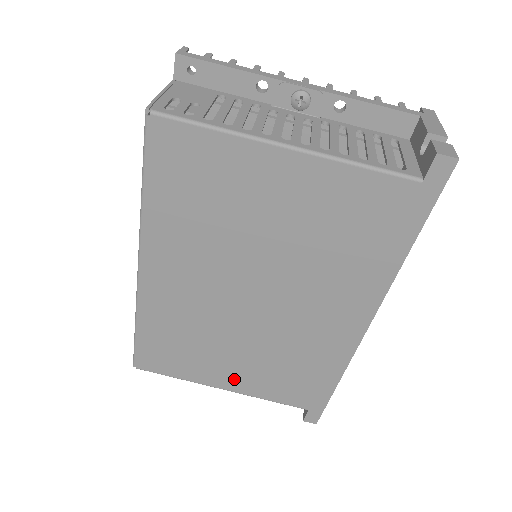
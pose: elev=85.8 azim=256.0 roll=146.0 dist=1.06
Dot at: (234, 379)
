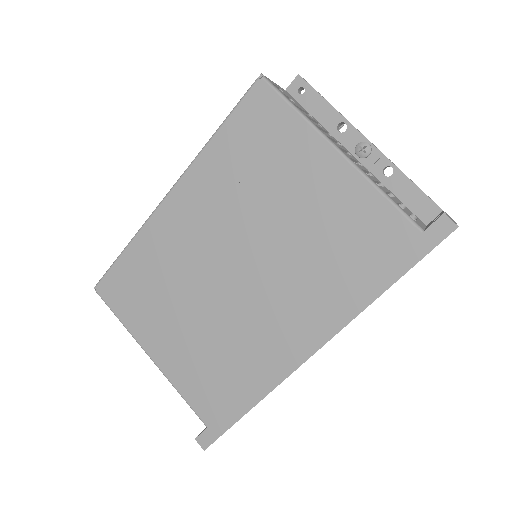
Dot at: (166, 350)
